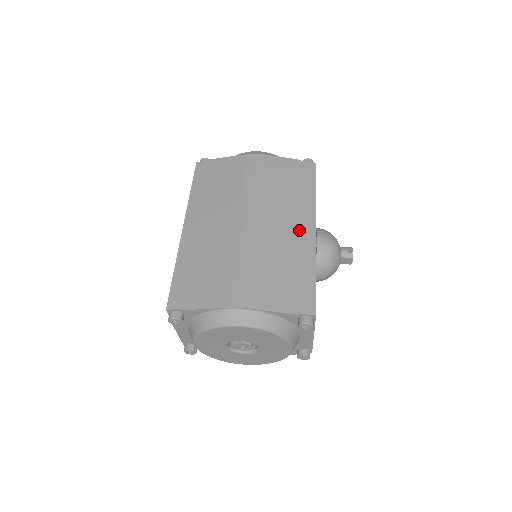
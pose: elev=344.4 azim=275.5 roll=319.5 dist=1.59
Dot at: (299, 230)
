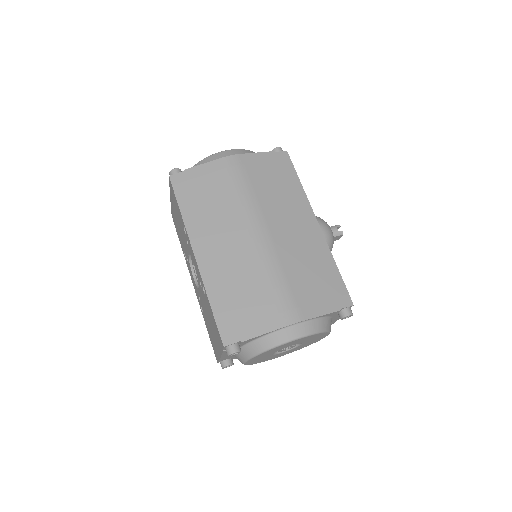
Dot at: (306, 228)
